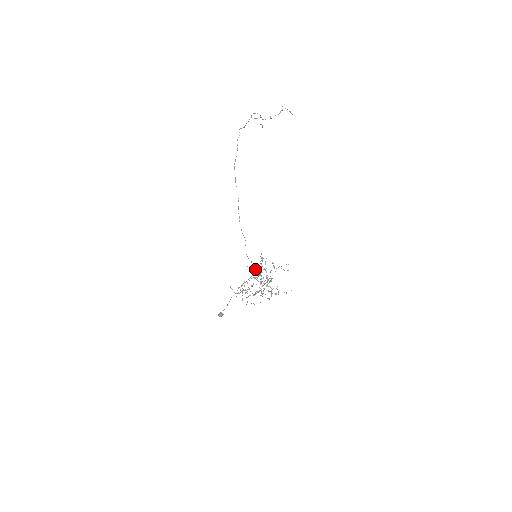
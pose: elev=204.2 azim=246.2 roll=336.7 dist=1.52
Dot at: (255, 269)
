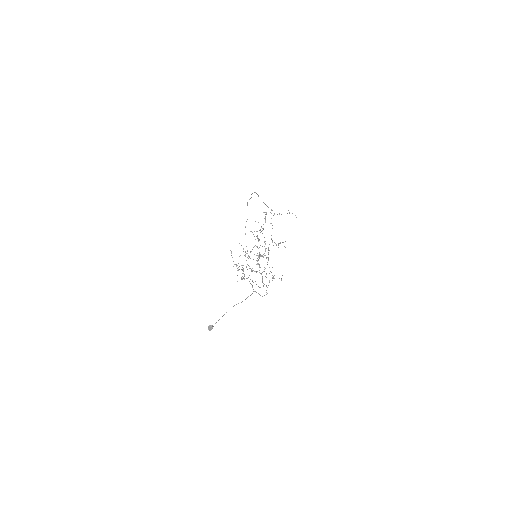
Dot at: occluded
